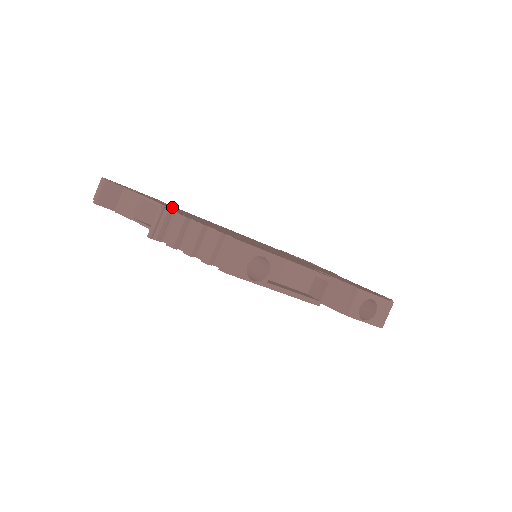
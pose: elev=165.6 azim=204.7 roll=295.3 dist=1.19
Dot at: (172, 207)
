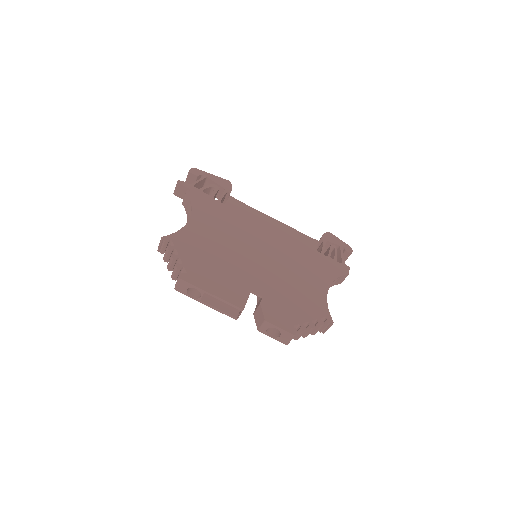
Dot at: (212, 209)
